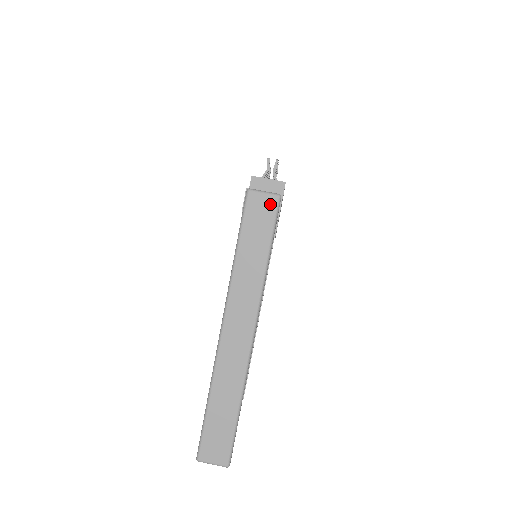
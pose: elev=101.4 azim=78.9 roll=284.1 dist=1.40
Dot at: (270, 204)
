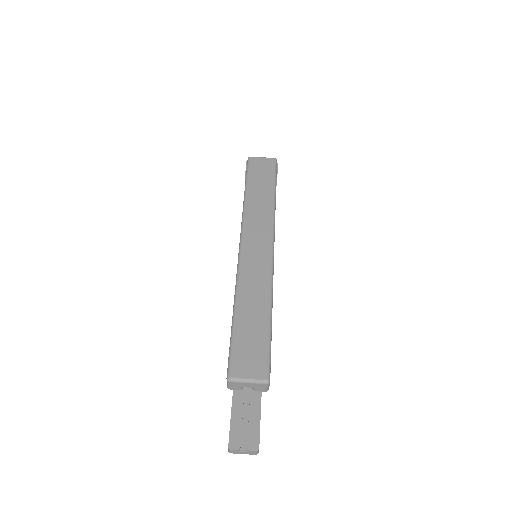
Dot at: (269, 163)
